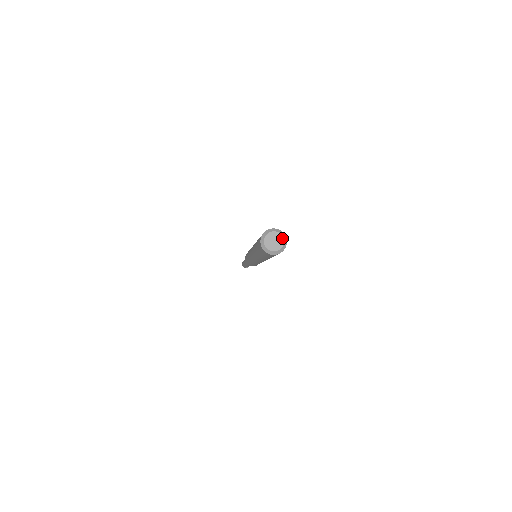
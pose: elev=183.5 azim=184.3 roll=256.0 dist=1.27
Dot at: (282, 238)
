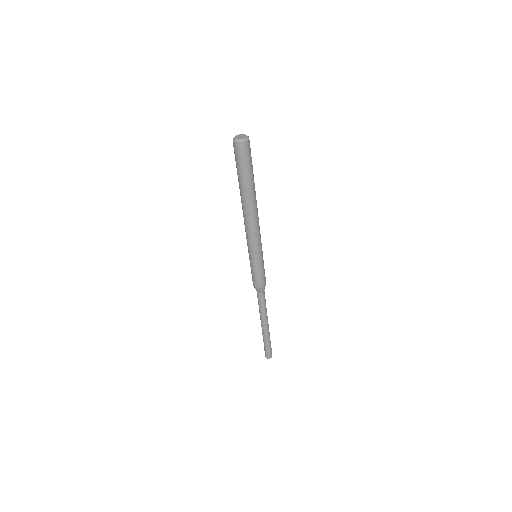
Dot at: (244, 135)
